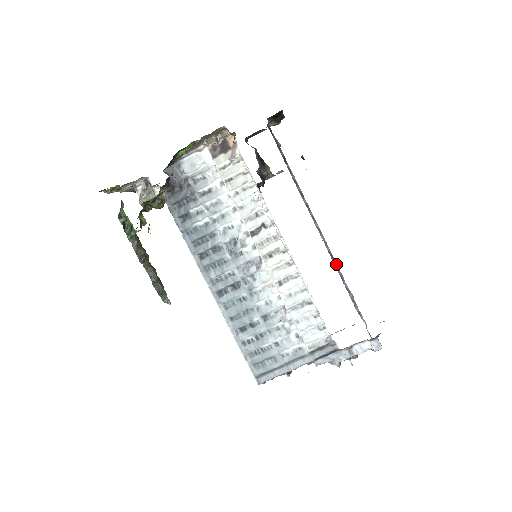
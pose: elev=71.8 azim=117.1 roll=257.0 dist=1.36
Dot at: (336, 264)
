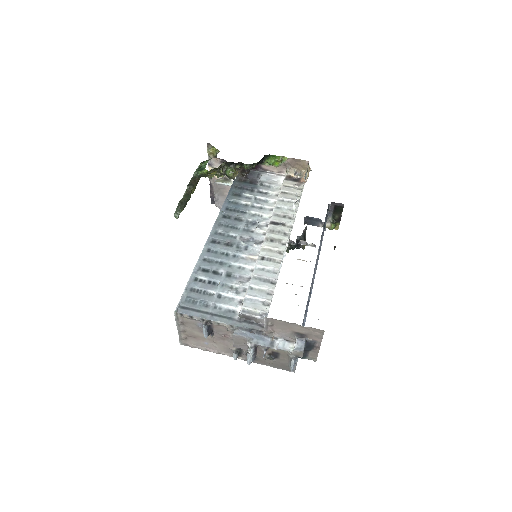
Dot at: occluded
